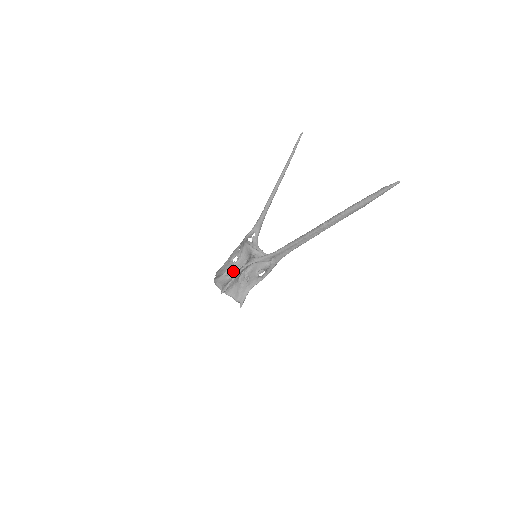
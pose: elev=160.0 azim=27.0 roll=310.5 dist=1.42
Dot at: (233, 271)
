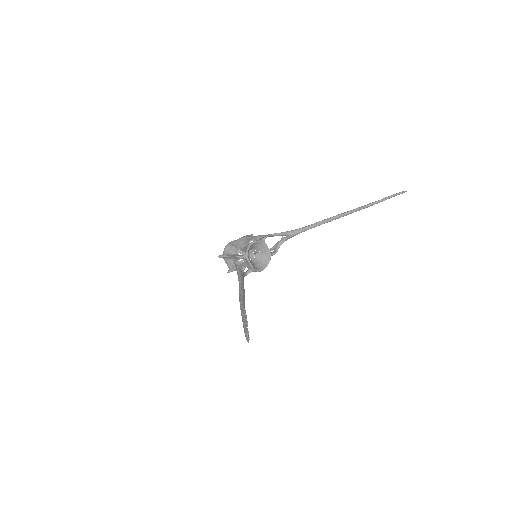
Dot at: (237, 251)
